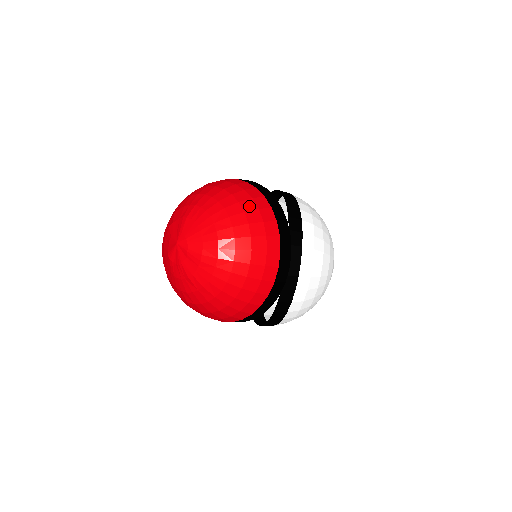
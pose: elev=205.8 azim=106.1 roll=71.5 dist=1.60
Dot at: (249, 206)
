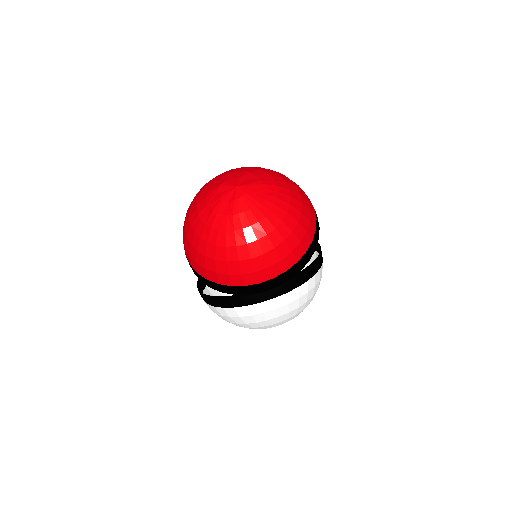
Dot at: (299, 232)
